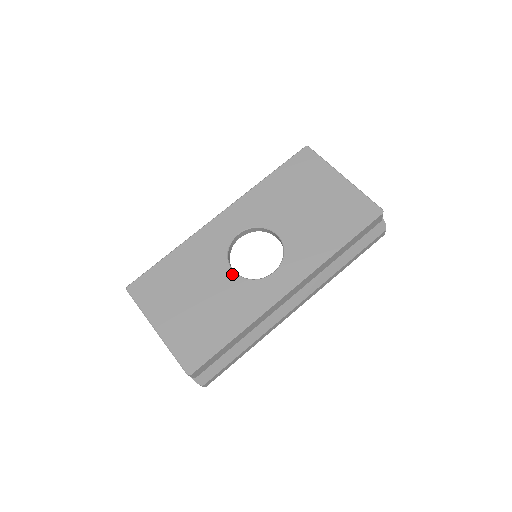
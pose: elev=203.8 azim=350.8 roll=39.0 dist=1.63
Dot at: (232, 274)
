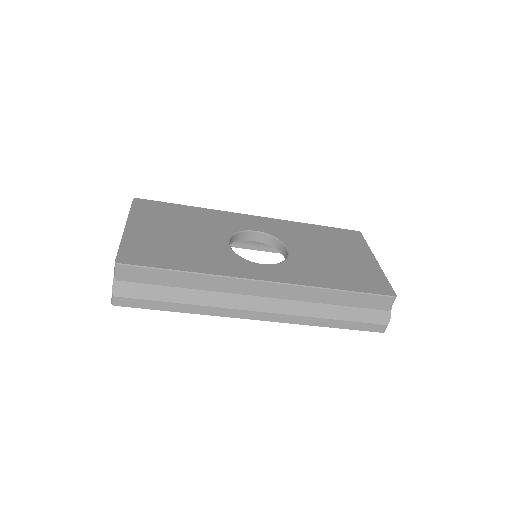
Dot at: (226, 243)
